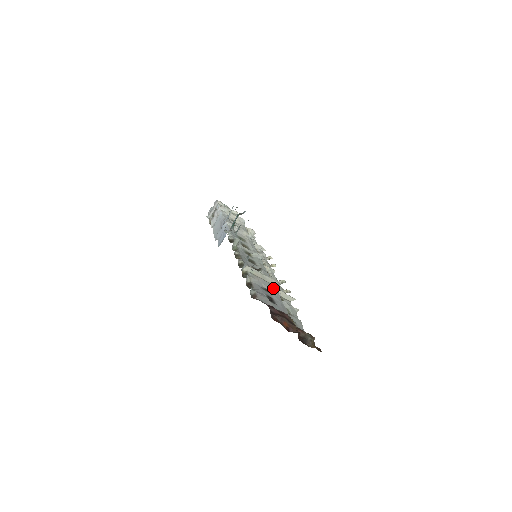
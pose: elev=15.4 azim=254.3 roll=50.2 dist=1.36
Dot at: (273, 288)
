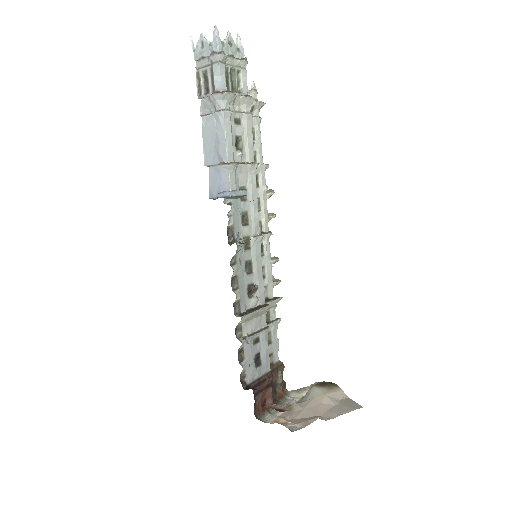
Dot at: (264, 321)
